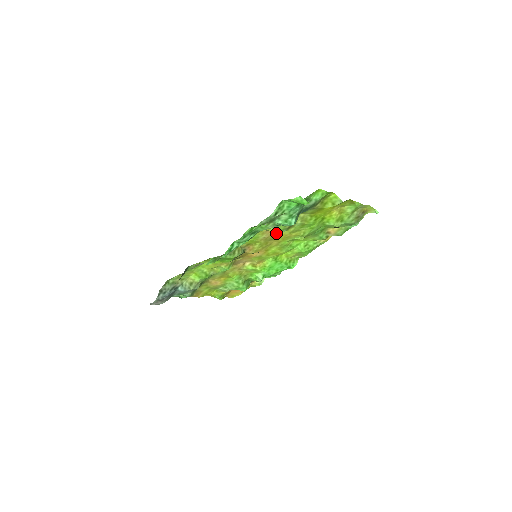
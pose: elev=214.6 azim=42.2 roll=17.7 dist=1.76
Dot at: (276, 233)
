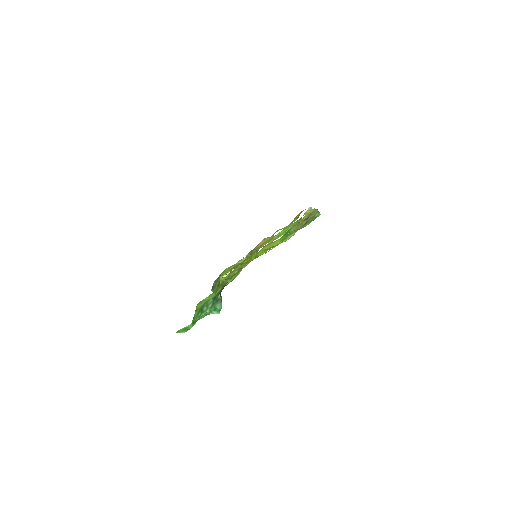
Dot at: (240, 263)
